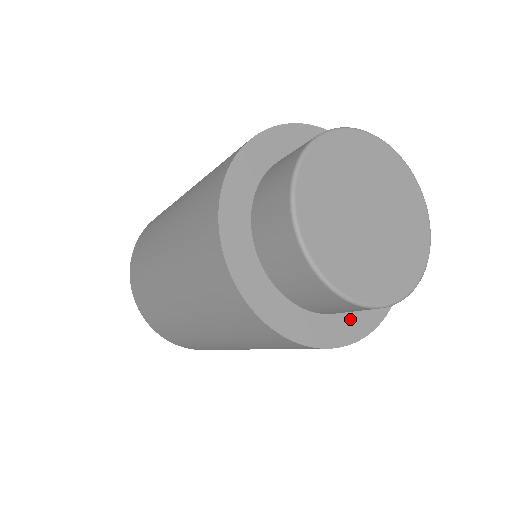
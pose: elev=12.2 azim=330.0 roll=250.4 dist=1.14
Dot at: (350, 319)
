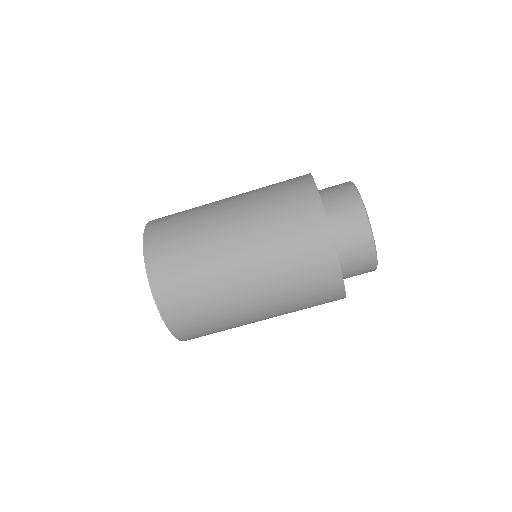
Dot at: occluded
